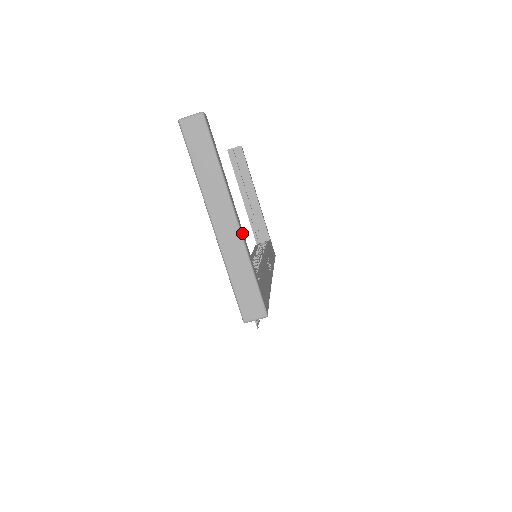
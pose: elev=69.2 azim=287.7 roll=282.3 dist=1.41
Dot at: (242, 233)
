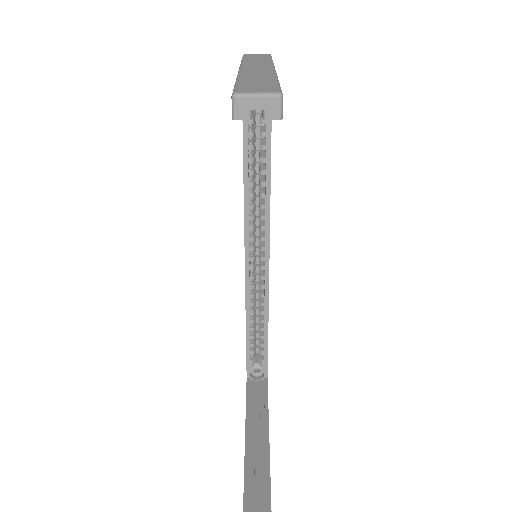
Dot at: occluded
